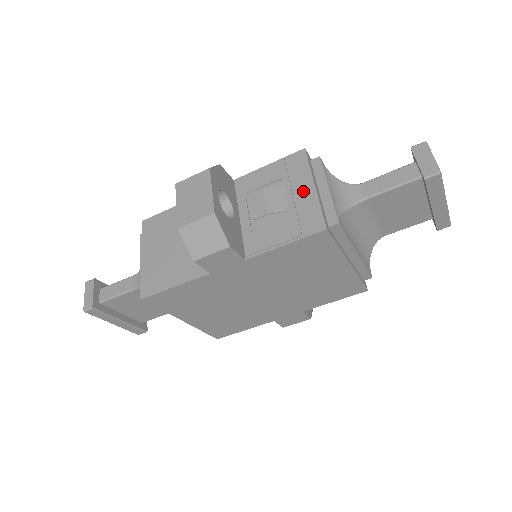
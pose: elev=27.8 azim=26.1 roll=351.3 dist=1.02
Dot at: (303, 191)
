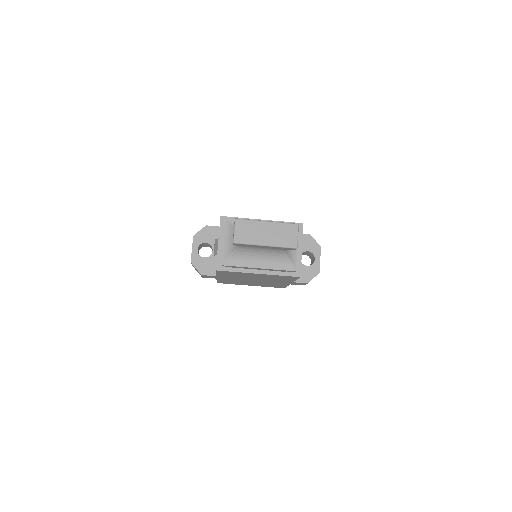
Dot at: occluded
